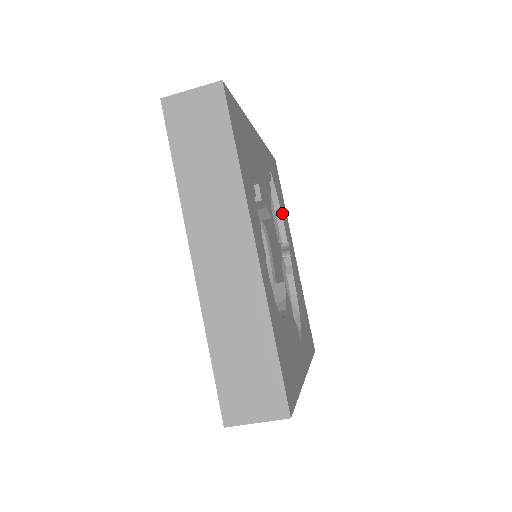
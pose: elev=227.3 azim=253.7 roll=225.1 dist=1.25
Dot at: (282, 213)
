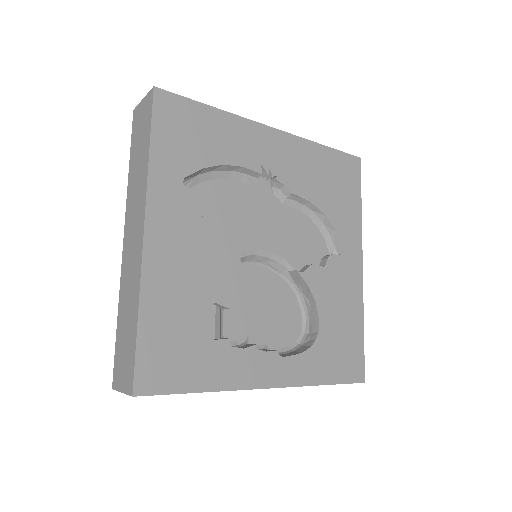
Dot at: (230, 159)
